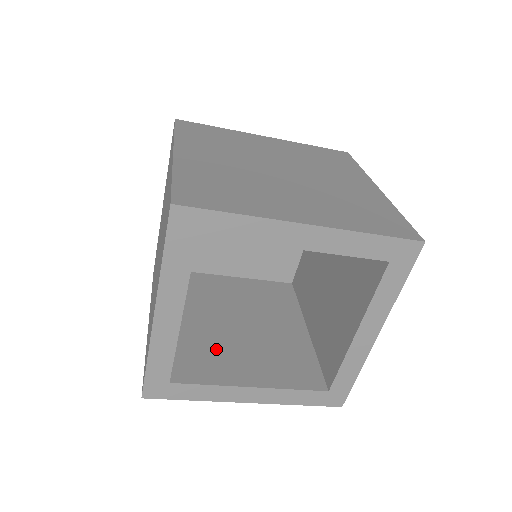
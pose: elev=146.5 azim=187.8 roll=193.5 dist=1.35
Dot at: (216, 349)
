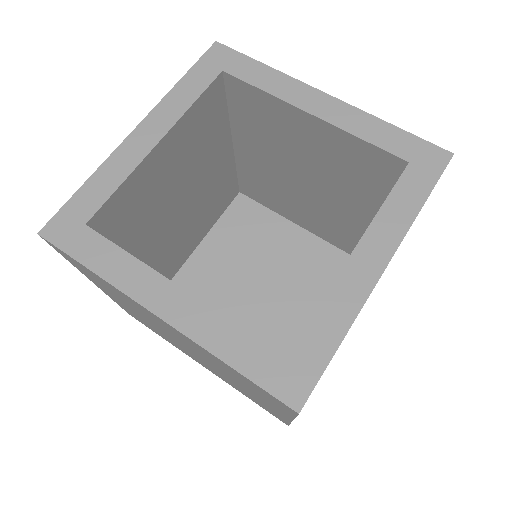
Dot at: occluded
